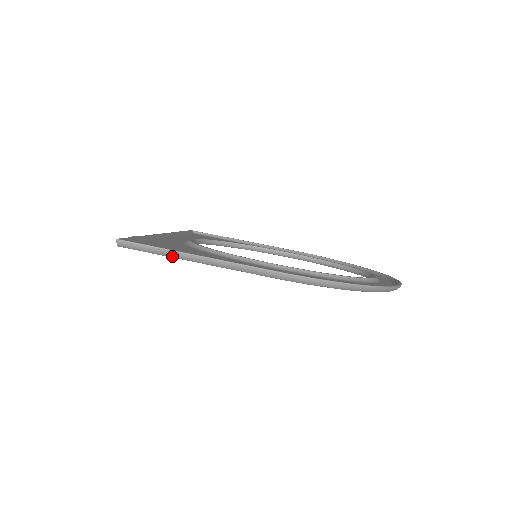
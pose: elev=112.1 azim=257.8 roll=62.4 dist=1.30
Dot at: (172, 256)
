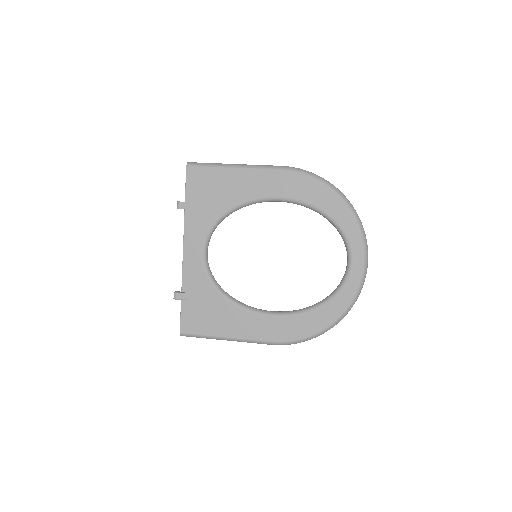
Dot at: (219, 166)
